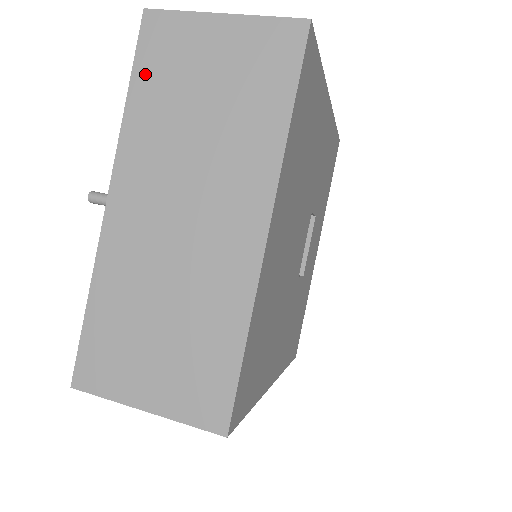
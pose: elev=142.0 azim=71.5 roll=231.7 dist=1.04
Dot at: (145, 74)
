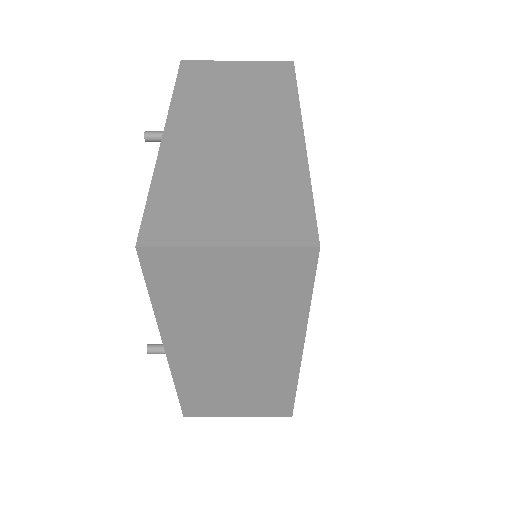
Dot at: (187, 81)
